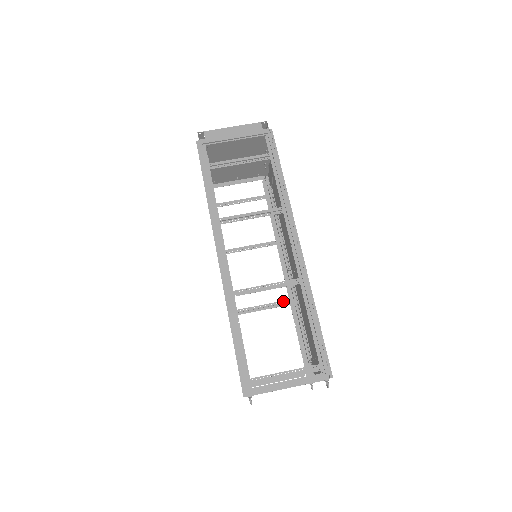
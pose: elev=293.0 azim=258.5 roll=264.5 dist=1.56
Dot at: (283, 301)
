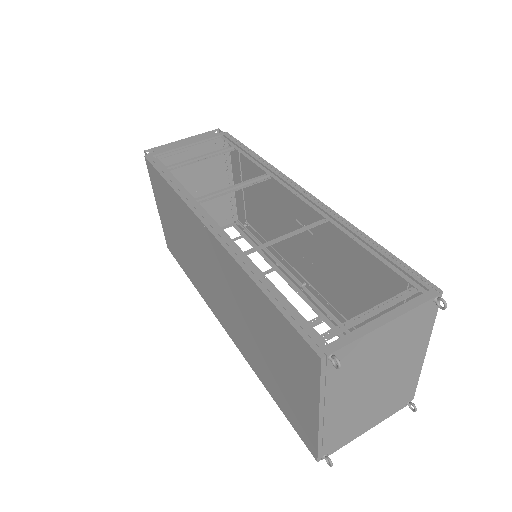
Dot at: (313, 320)
